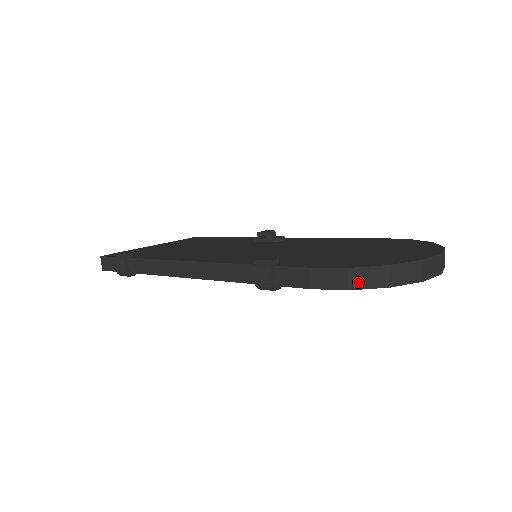
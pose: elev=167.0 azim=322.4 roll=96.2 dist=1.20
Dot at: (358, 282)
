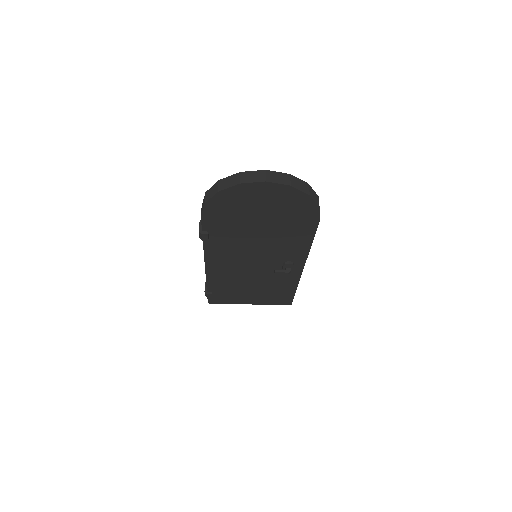
Dot at: (208, 197)
